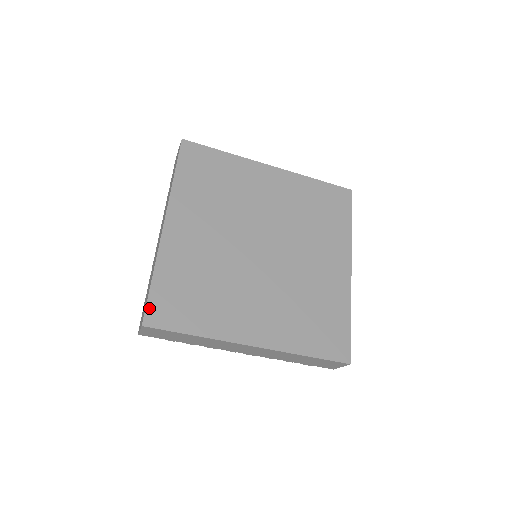
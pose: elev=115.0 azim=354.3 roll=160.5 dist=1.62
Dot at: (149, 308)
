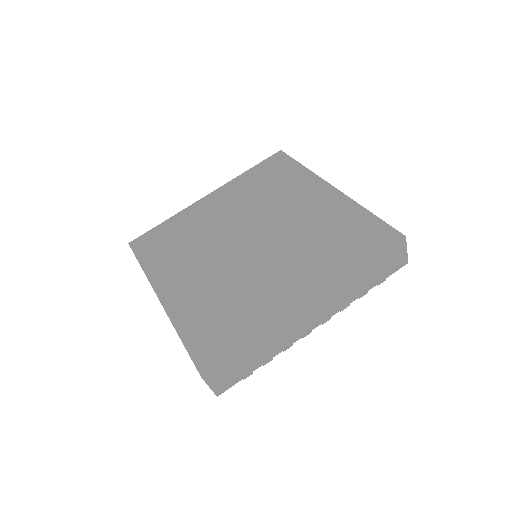
Dot at: (142, 236)
